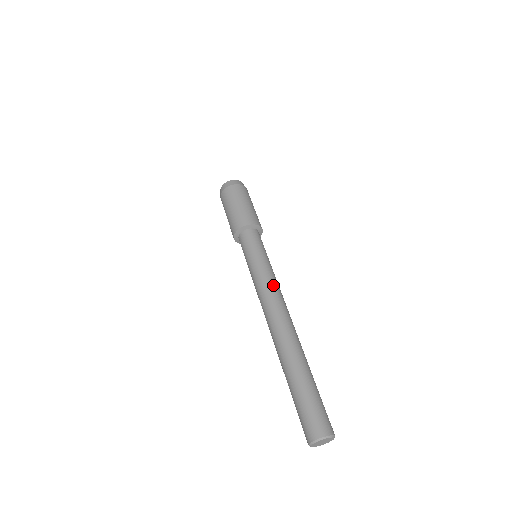
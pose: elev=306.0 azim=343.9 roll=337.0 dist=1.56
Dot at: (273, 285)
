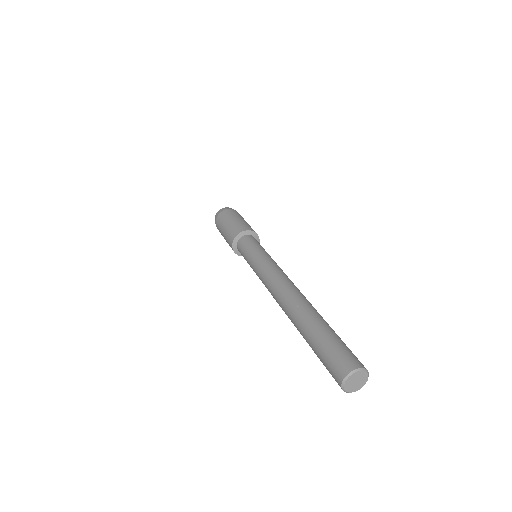
Dot at: (278, 268)
